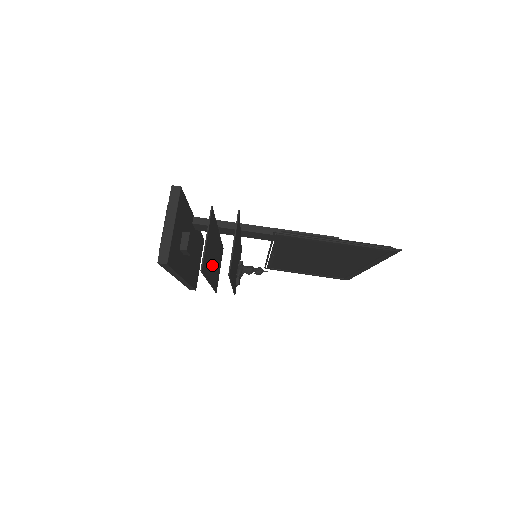
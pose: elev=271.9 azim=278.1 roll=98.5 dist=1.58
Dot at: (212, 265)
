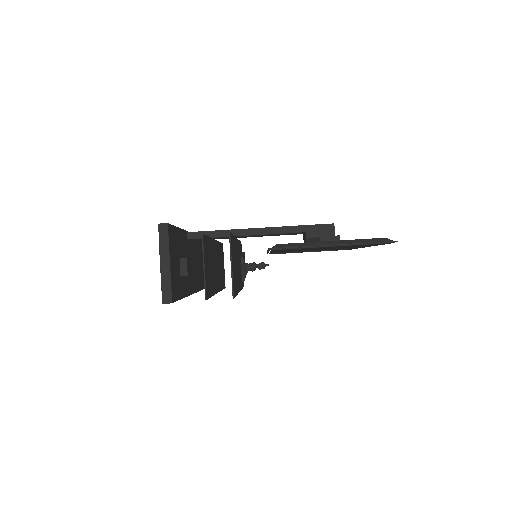
Dot at: (215, 276)
